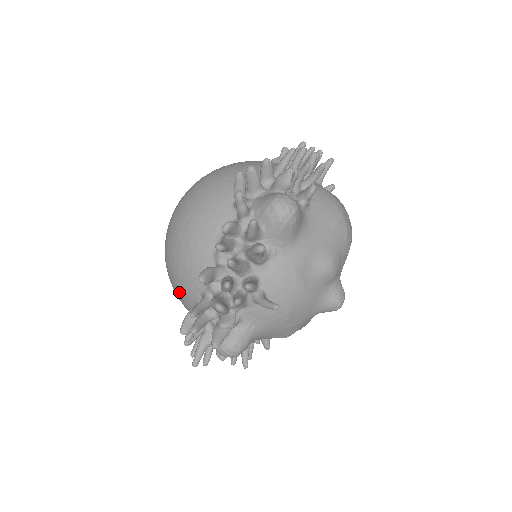
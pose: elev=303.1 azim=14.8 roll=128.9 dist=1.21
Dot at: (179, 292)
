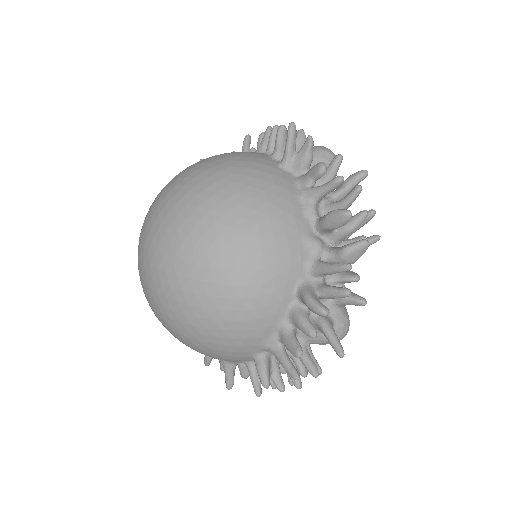
Dot at: (261, 294)
